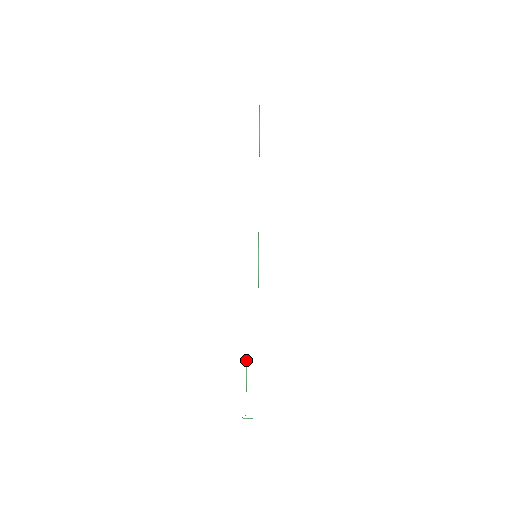
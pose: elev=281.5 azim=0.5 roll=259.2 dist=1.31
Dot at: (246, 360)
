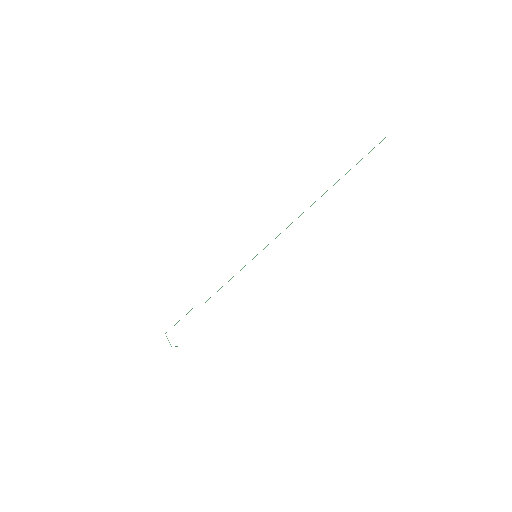
Dot at: occluded
